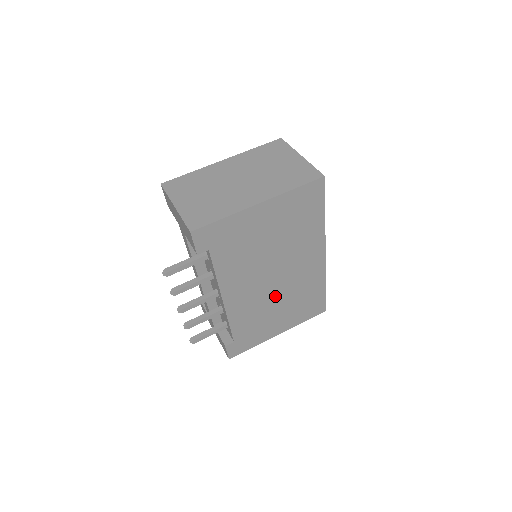
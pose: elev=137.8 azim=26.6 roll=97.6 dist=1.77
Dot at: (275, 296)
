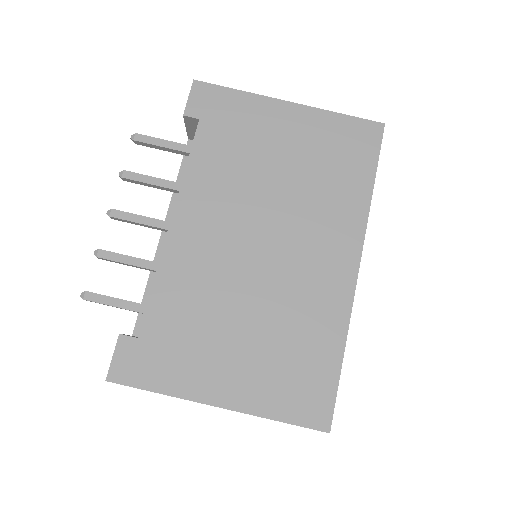
Dot at: (248, 289)
